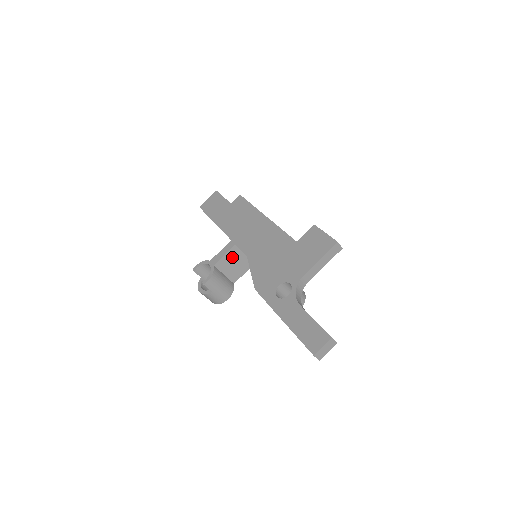
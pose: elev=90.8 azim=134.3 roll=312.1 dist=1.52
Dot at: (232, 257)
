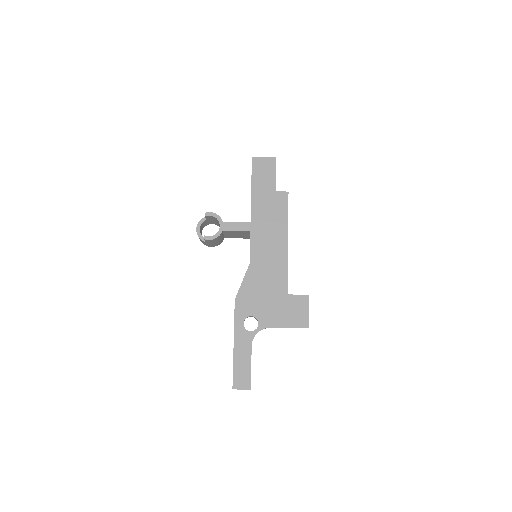
Dot at: (240, 232)
